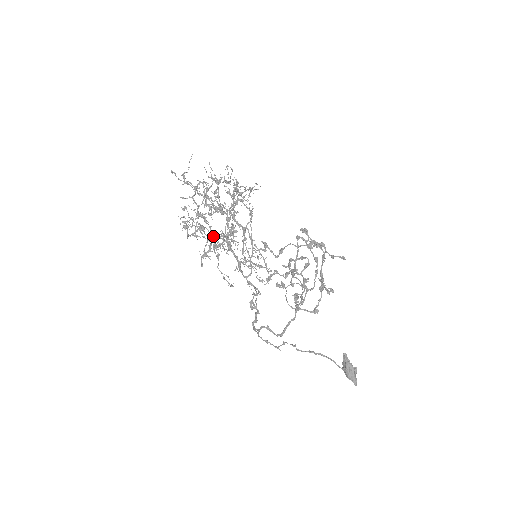
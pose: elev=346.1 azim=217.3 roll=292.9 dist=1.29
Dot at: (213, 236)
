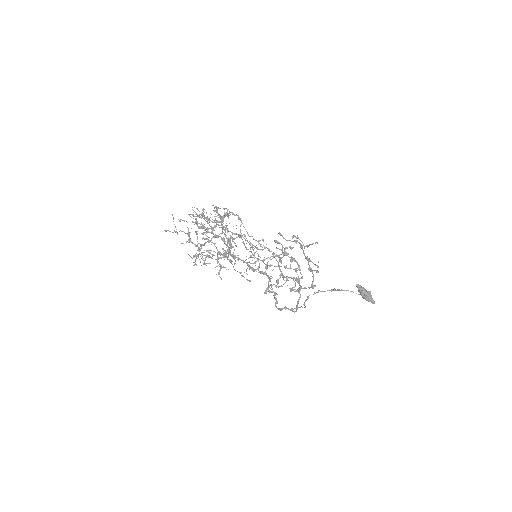
Dot at: (219, 253)
